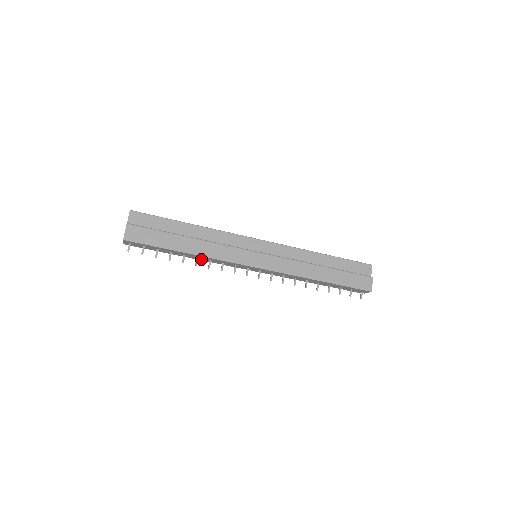
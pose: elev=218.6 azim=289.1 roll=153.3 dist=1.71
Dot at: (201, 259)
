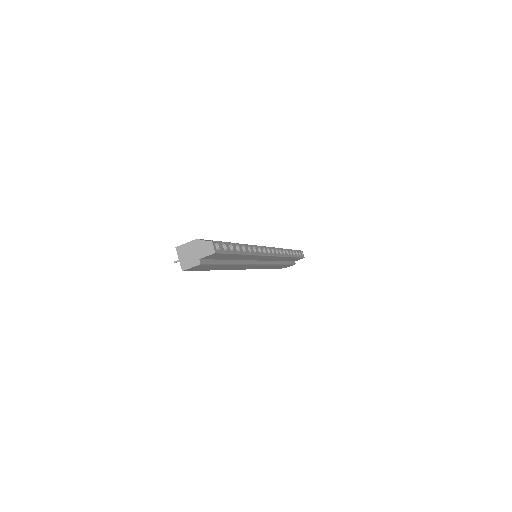
Dot at: occluded
